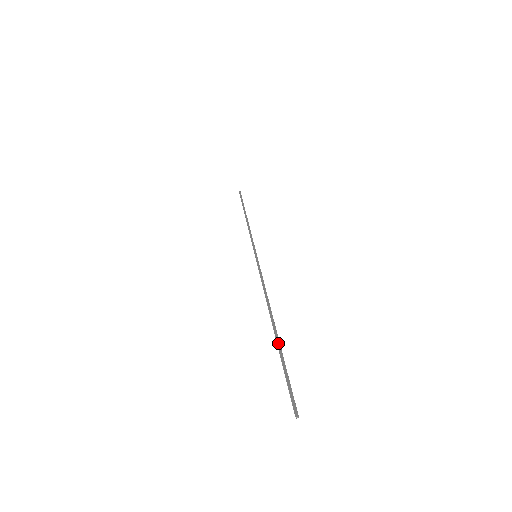
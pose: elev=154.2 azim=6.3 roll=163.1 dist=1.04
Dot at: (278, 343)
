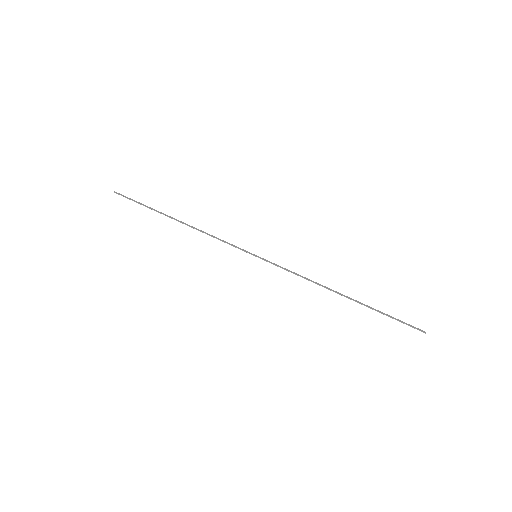
Dot at: (367, 306)
